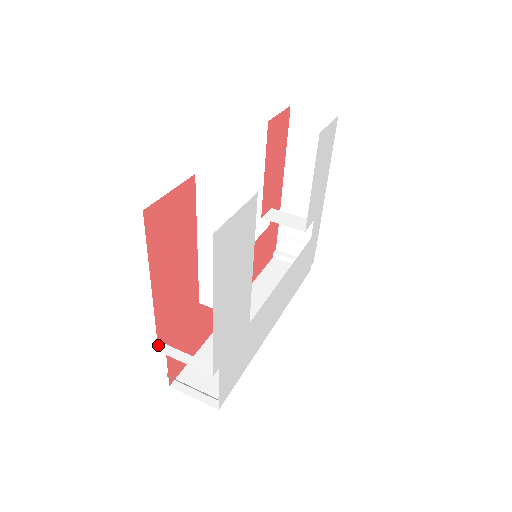
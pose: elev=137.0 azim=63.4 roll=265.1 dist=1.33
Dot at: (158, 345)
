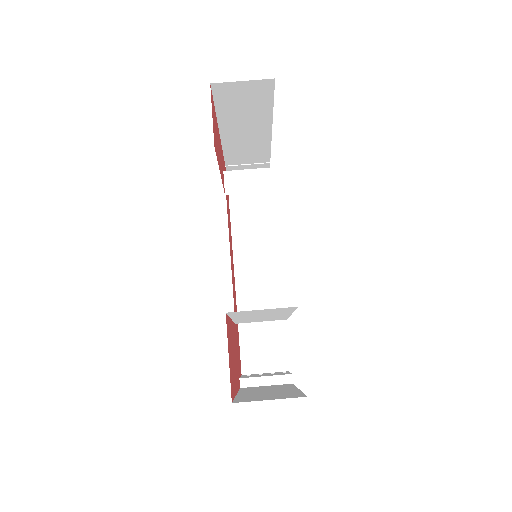
Dot at: (239, 388)
